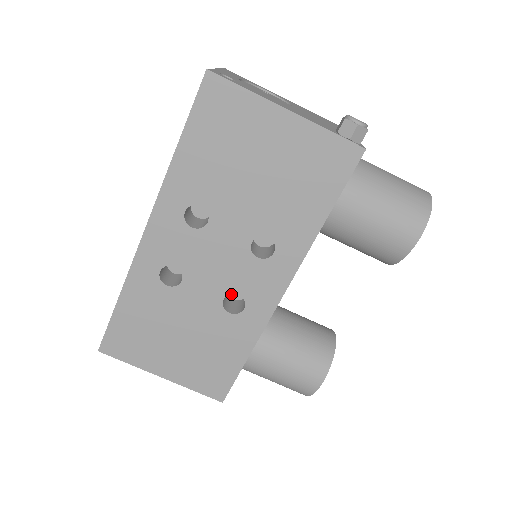
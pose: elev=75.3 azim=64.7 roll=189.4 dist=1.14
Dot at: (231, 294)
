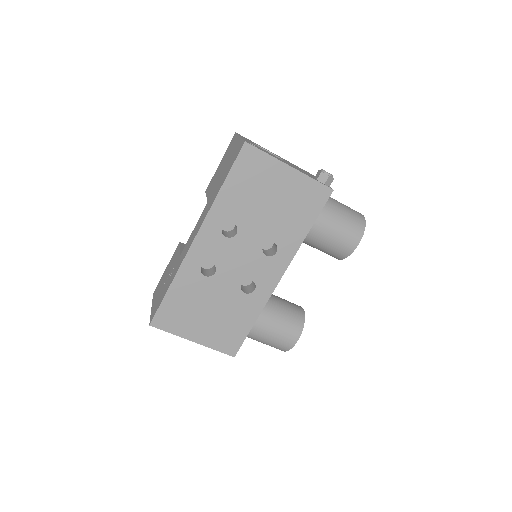
Dot at: occluded
